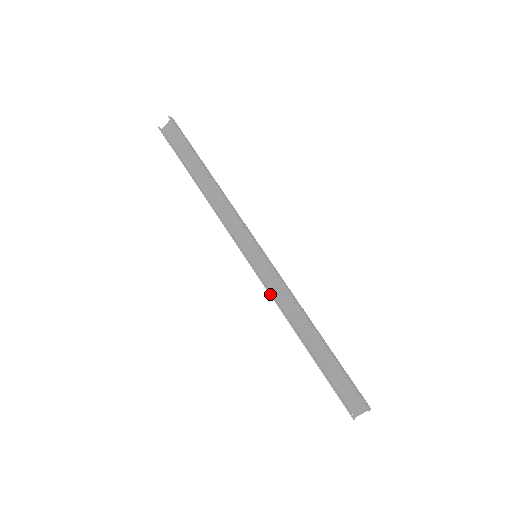
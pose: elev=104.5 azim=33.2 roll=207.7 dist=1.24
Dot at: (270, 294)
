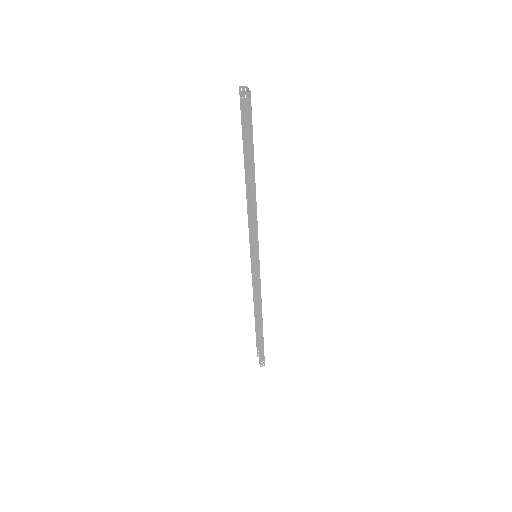
Dot at: (252, 279)
